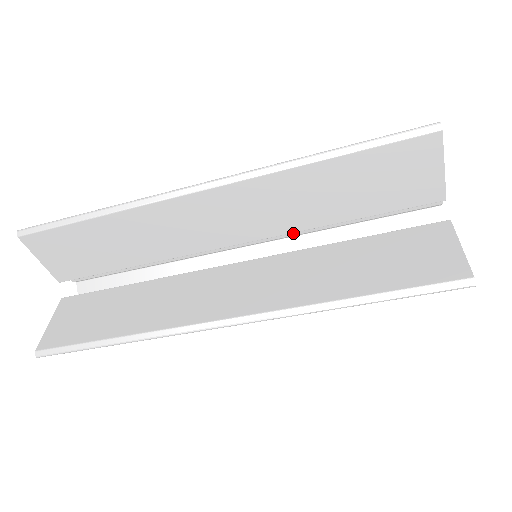
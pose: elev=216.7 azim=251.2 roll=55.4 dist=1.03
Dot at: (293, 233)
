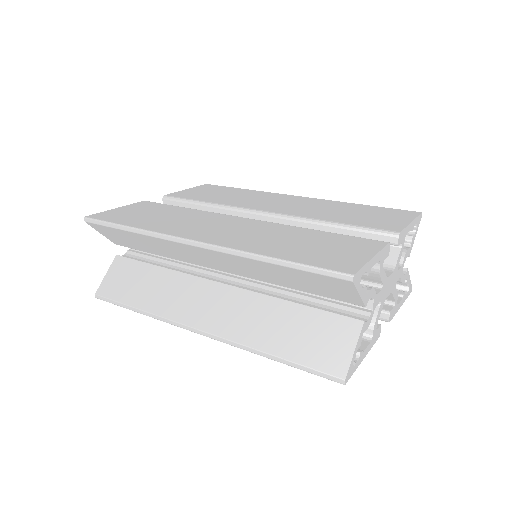
Dot at: occluded
